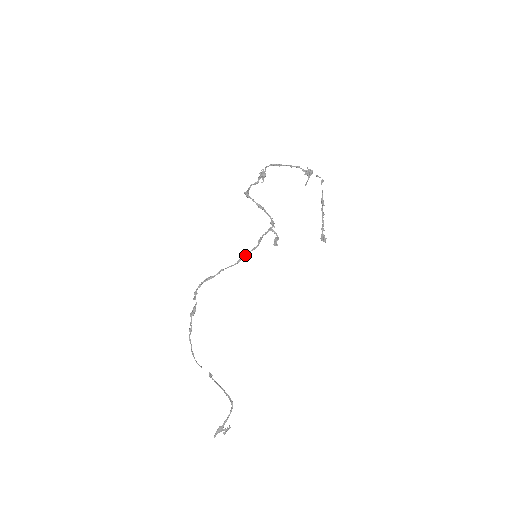
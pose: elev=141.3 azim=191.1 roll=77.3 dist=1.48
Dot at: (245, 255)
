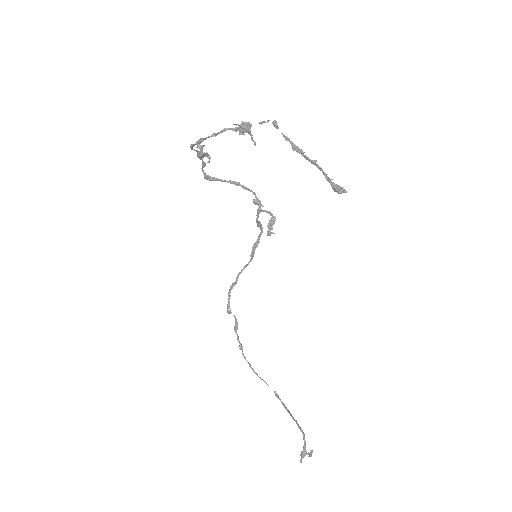
Dot at: (254, 248)
